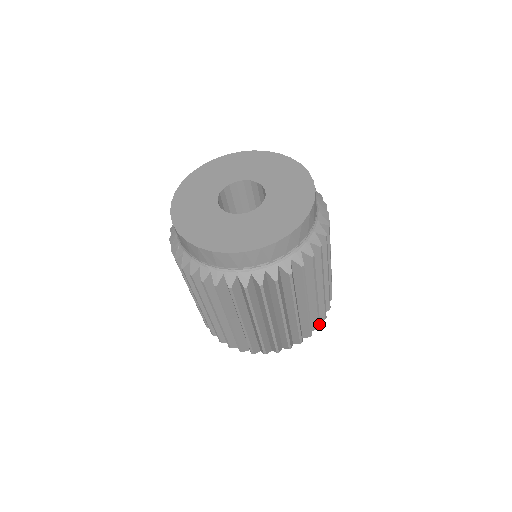
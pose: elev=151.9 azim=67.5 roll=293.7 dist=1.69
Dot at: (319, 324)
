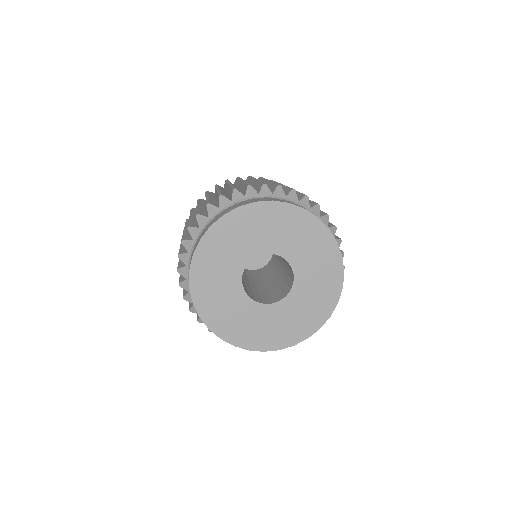
Dot at: occluded
